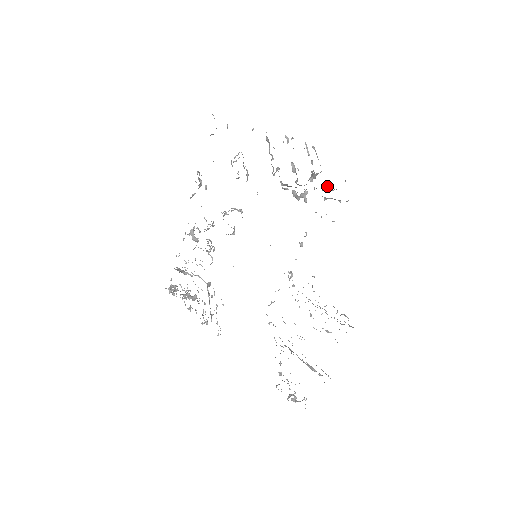
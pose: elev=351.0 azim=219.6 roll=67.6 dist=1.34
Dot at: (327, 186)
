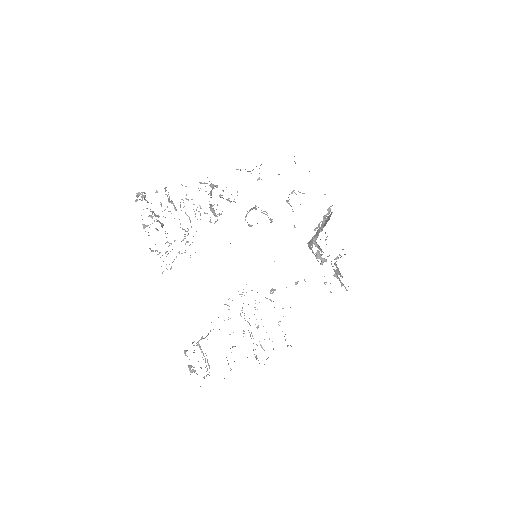
Dot at: occluded
